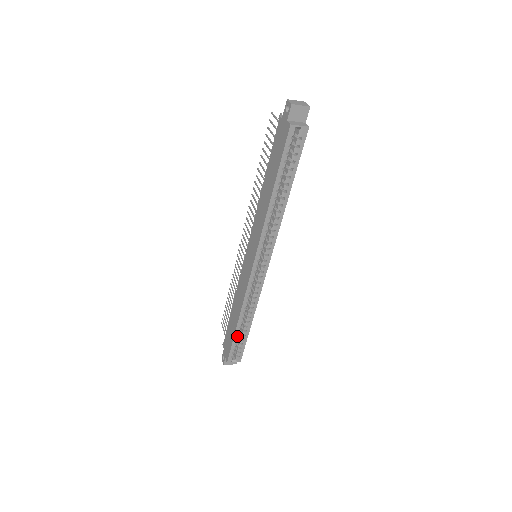
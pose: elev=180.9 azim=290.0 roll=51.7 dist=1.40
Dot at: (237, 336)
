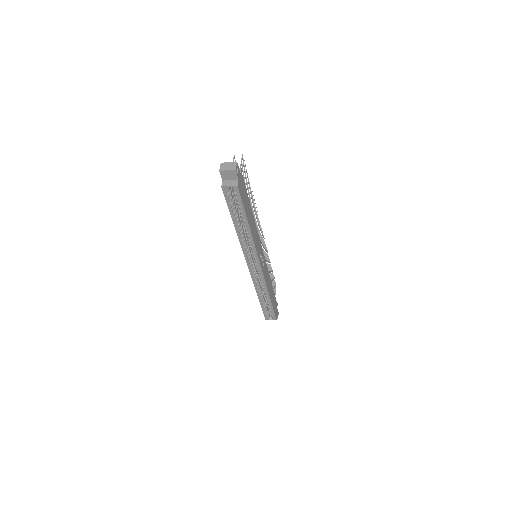
Dot at: (264, 305)
